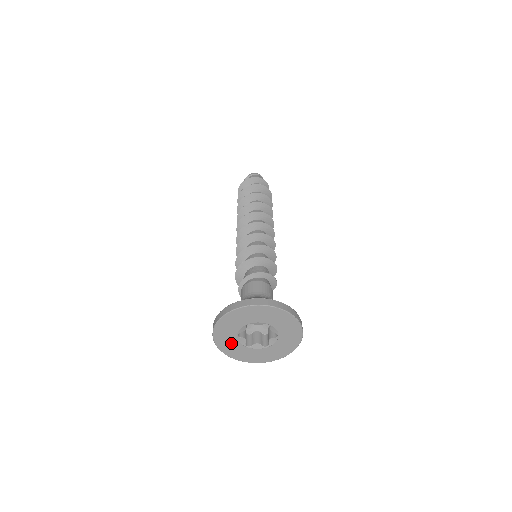
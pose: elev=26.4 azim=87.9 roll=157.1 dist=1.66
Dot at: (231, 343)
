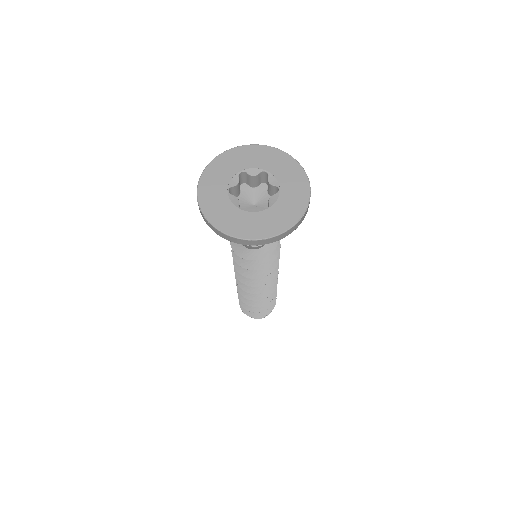
Dot at: (220, 203)
